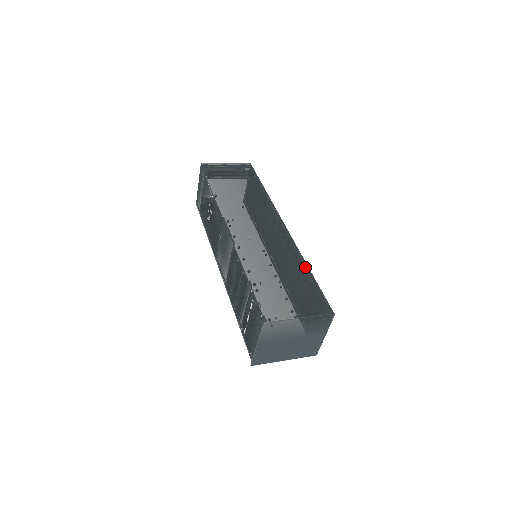
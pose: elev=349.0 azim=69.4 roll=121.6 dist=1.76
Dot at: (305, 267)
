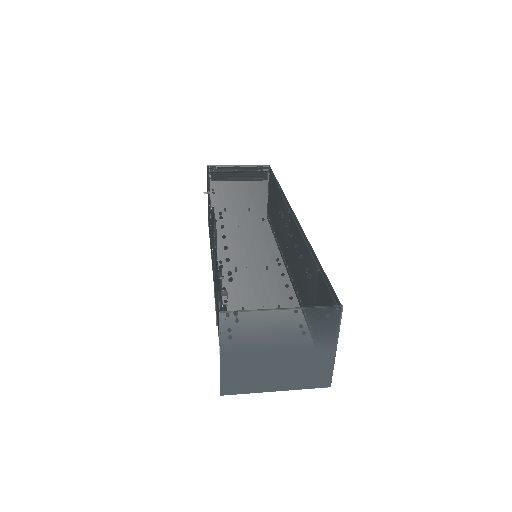
Dot at: (310, 253)
